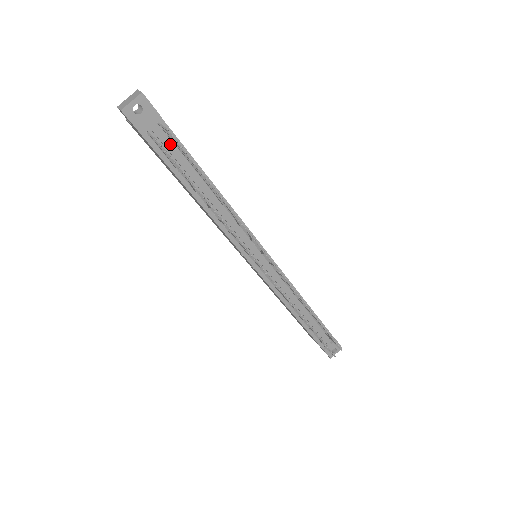
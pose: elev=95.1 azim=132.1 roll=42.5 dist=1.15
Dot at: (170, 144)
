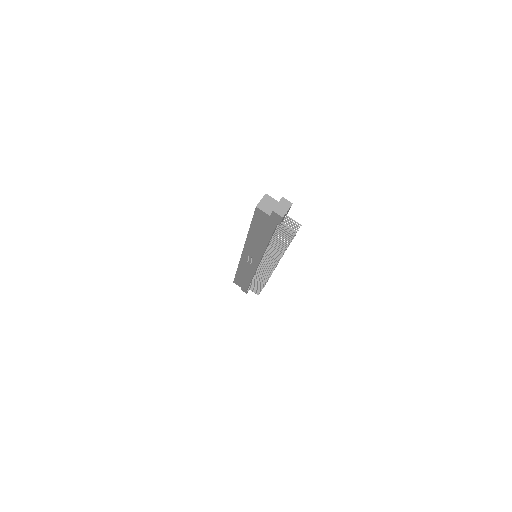
Dot at: occluded
